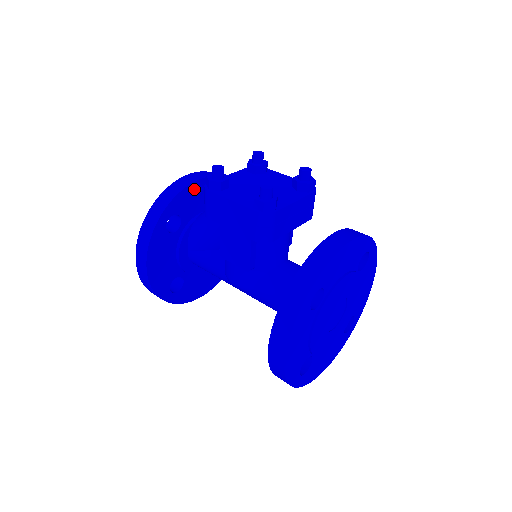
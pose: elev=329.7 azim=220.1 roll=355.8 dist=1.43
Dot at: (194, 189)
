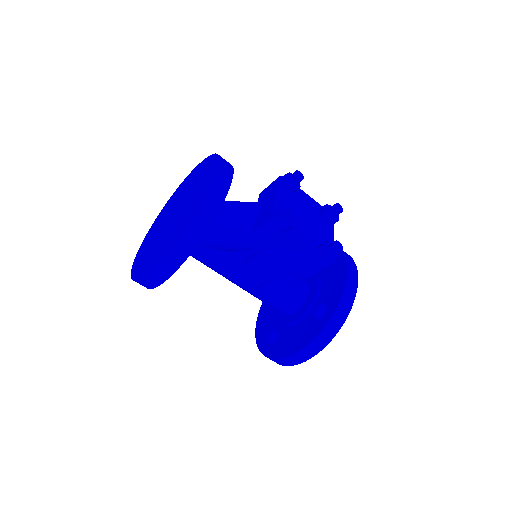
Dot at: occluded
